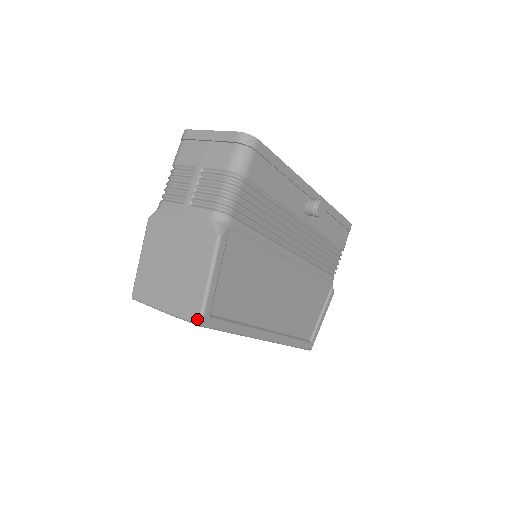
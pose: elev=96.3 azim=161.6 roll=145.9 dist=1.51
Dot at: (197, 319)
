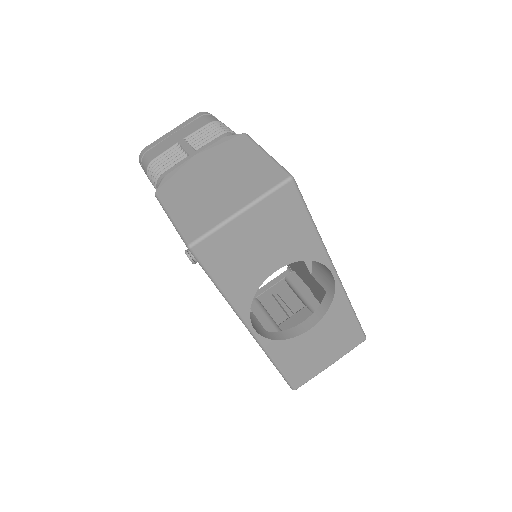
Dot at: (285, 175)
